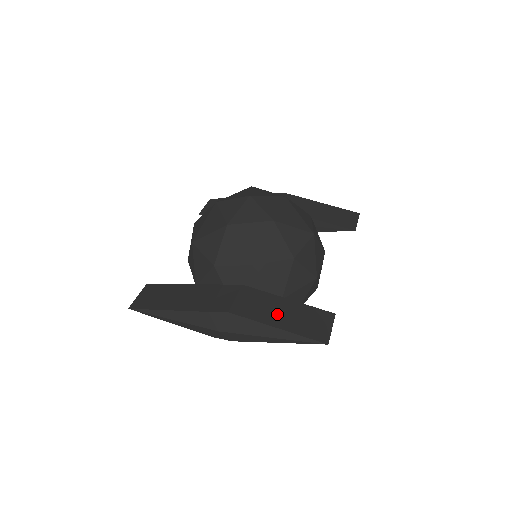
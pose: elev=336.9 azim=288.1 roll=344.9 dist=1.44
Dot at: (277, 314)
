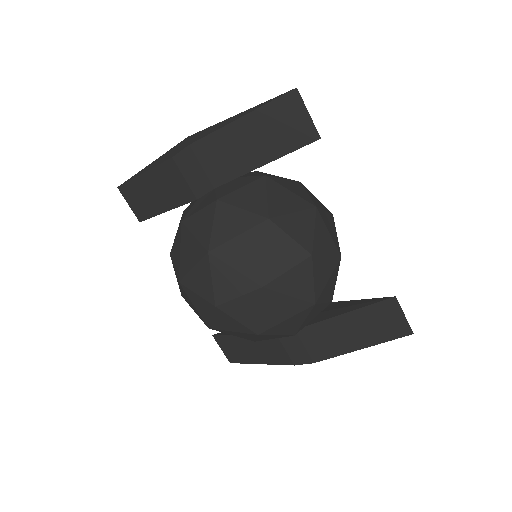
Dot at: occluded
